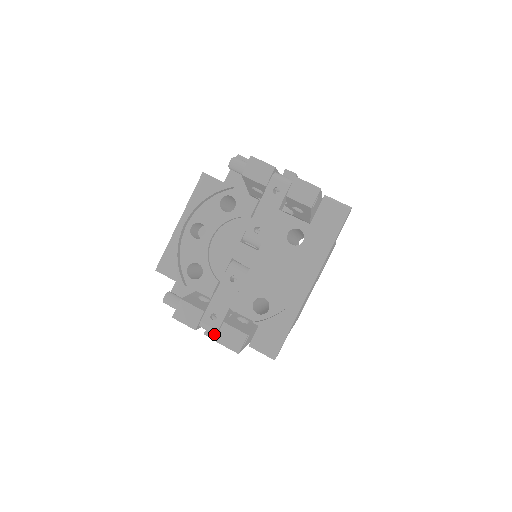
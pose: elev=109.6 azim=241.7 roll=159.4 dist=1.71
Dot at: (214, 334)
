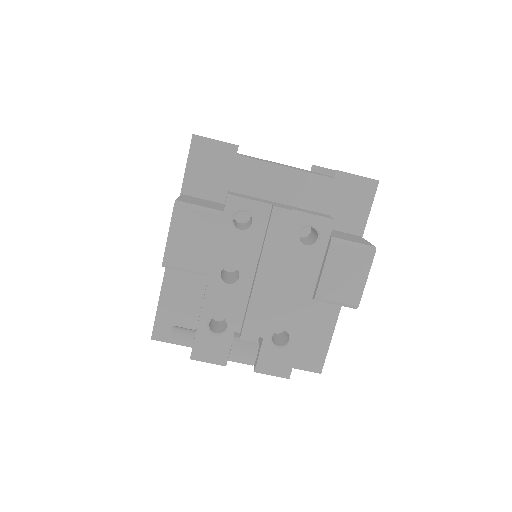
Dot at: occluded
